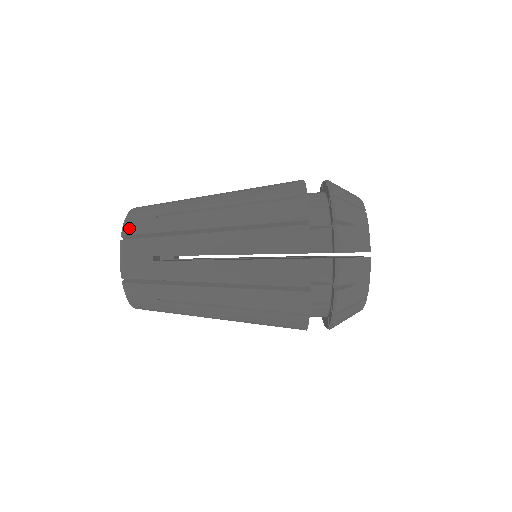
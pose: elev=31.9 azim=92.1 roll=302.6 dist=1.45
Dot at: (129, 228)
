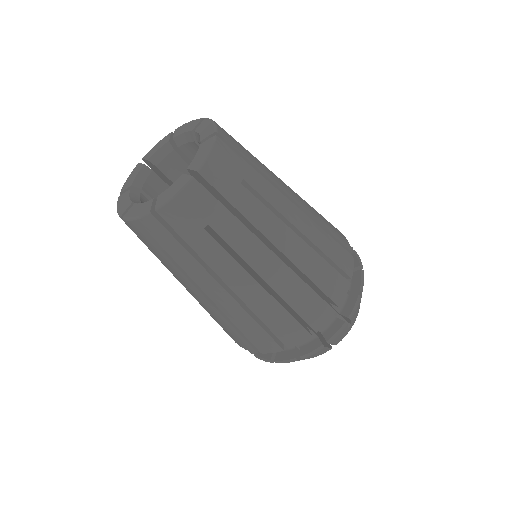
Dot at: occluded
